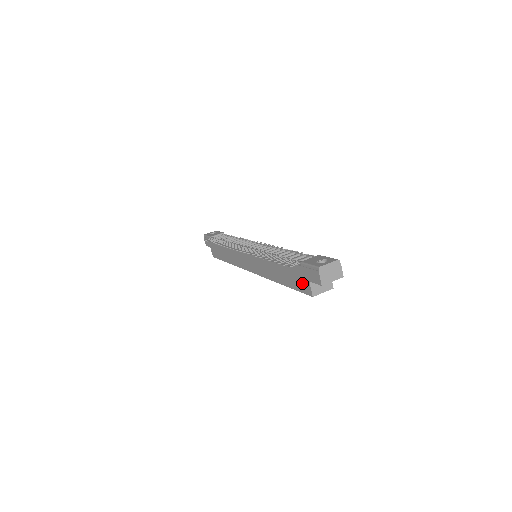
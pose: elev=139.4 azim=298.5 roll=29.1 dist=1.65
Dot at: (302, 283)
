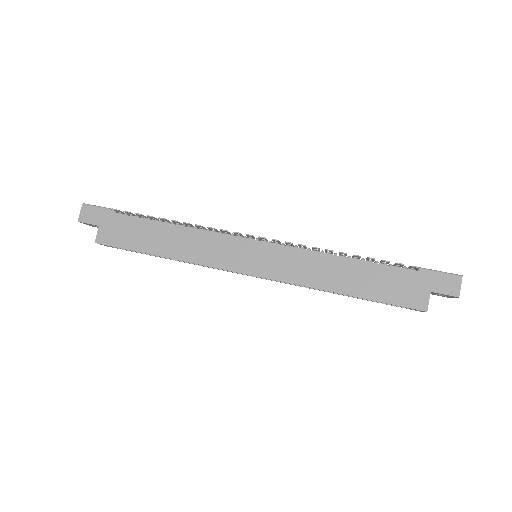
Dot at: (410, 293)
